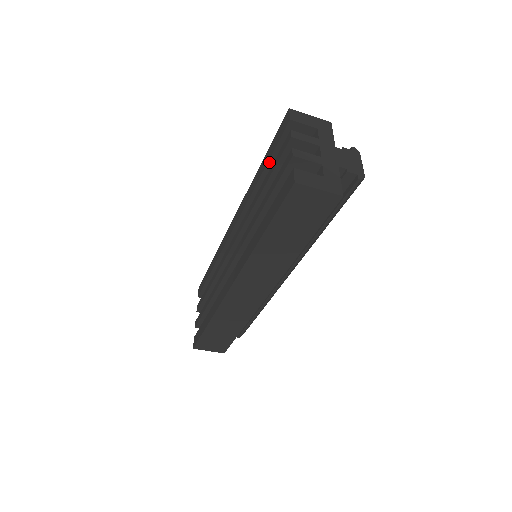
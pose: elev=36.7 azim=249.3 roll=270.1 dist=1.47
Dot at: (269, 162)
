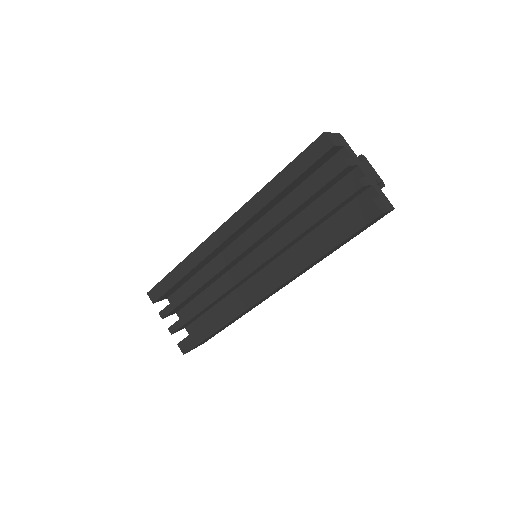
Dot at: (296, 179)
